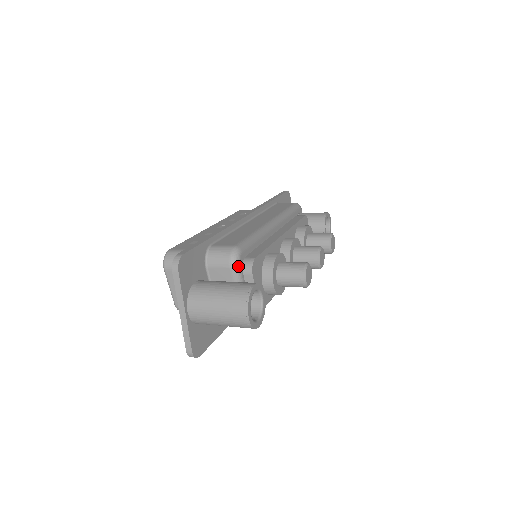
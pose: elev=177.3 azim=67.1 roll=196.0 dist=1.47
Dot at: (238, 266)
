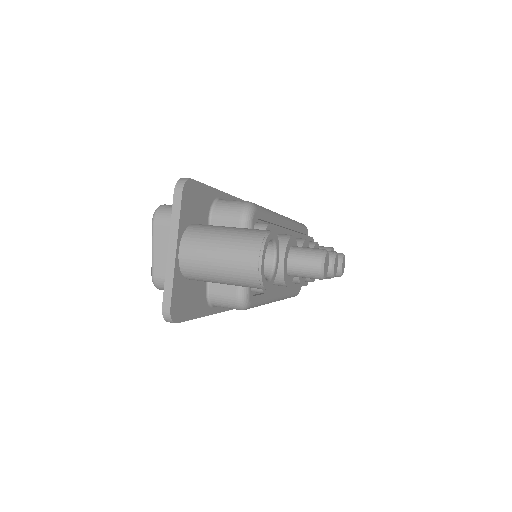
Dot at: (250, 222)
